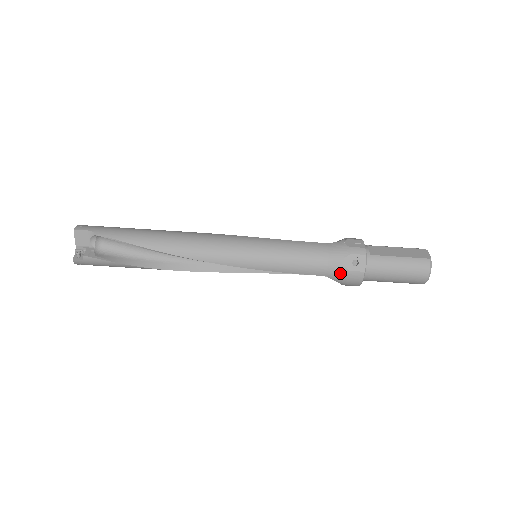
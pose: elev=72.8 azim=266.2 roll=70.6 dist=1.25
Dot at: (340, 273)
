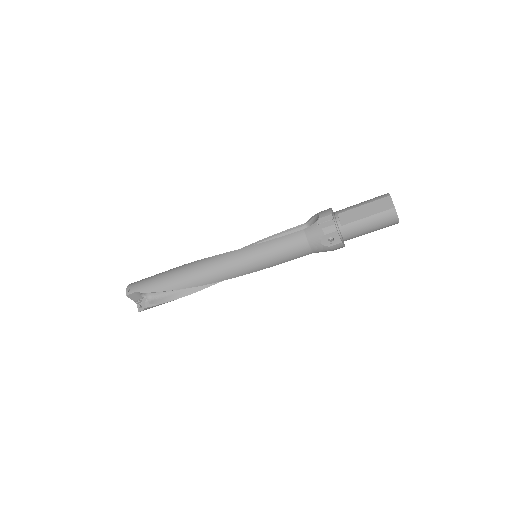
Dot at: (323, 250)
